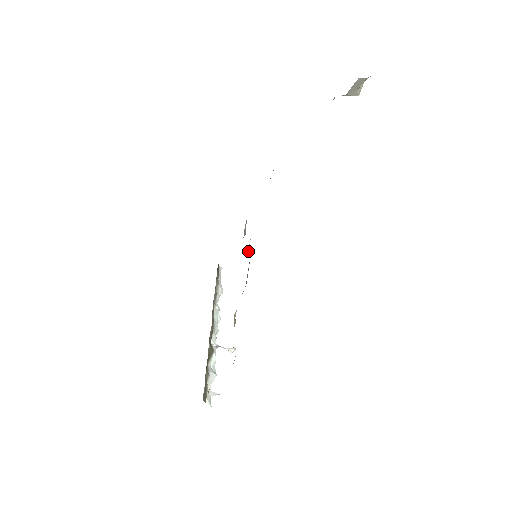
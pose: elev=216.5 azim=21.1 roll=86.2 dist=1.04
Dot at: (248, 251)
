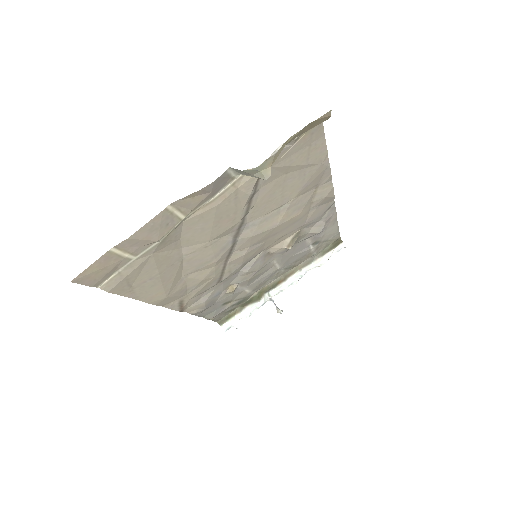
Dot at: (286, 248)
